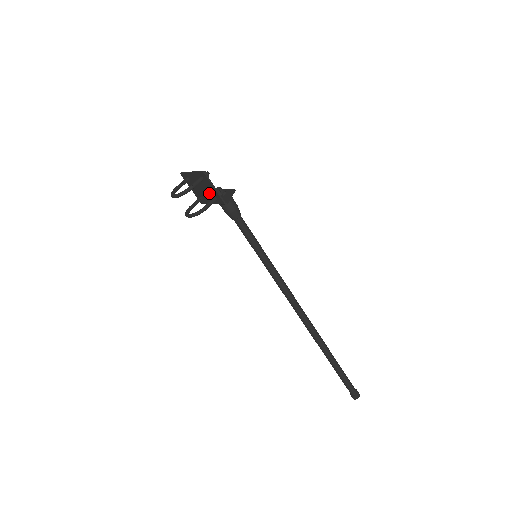
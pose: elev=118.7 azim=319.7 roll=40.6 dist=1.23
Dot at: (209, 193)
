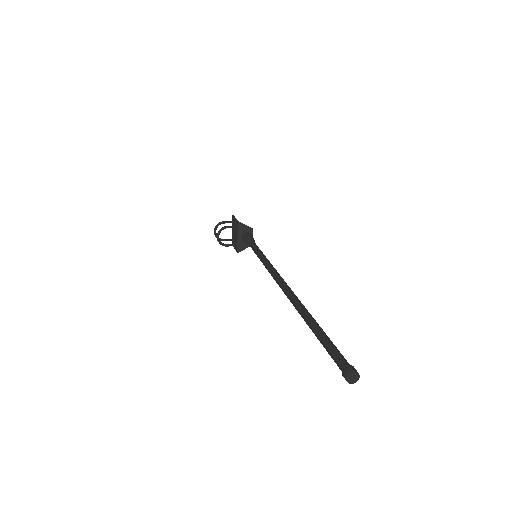
Dot at: (235, 229)
